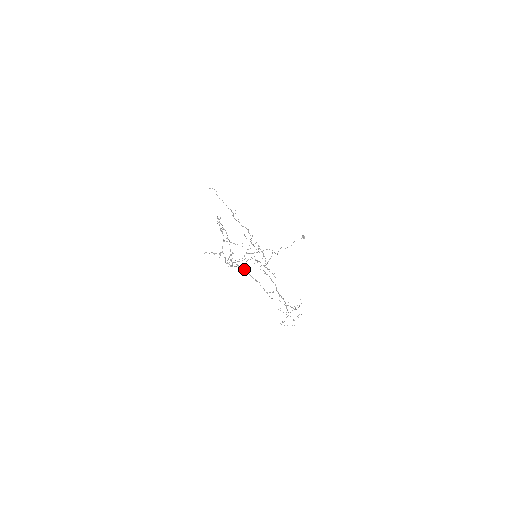
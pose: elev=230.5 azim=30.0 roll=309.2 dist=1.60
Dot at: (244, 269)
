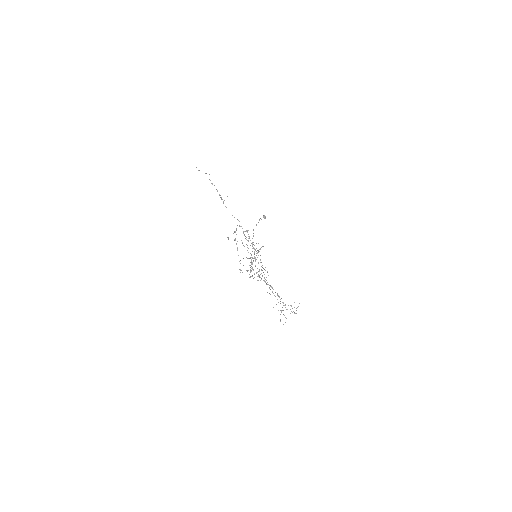
Dot at: (270, 285)
